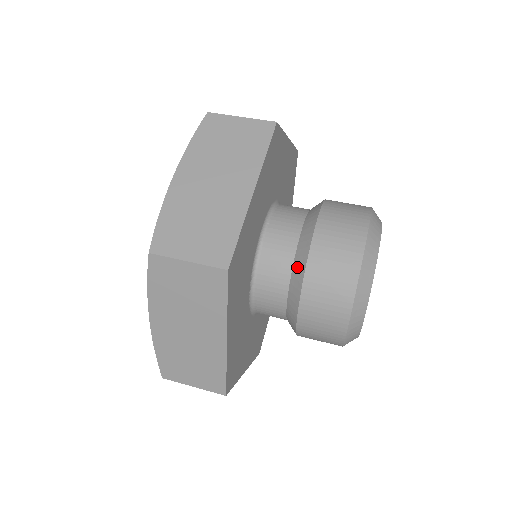
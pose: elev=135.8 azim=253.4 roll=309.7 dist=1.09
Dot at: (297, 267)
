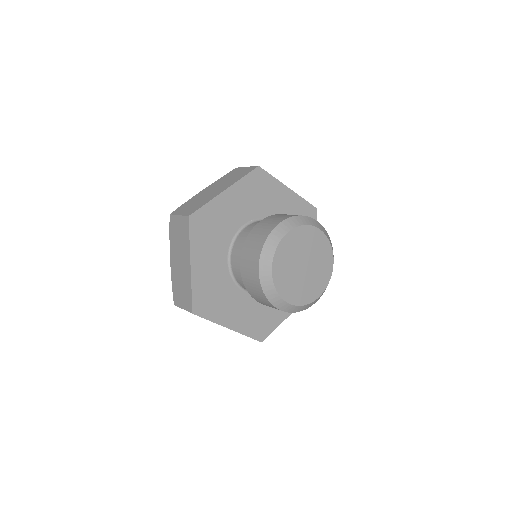
Dot at: occluded
